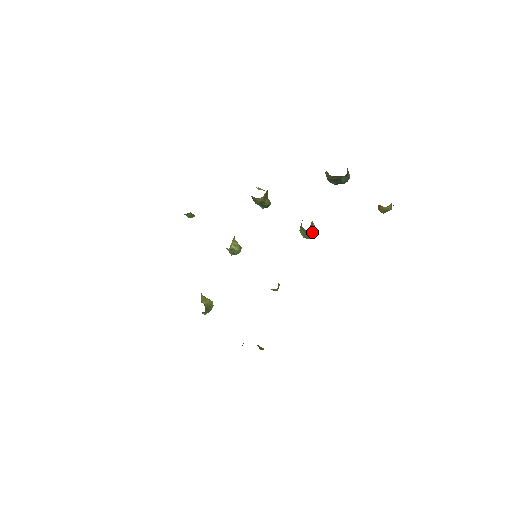
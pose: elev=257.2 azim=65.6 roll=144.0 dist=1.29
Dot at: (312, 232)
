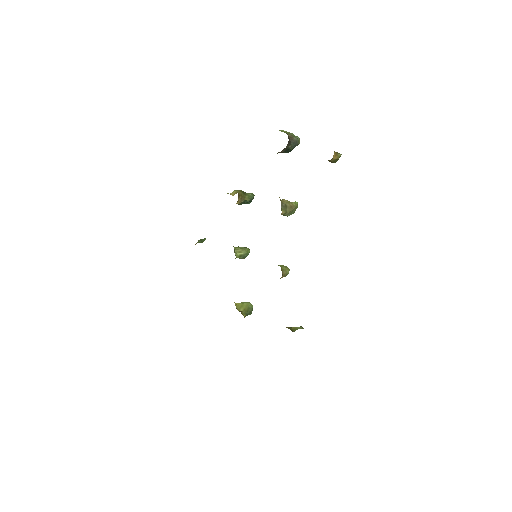
Dot at: (290, 210)
